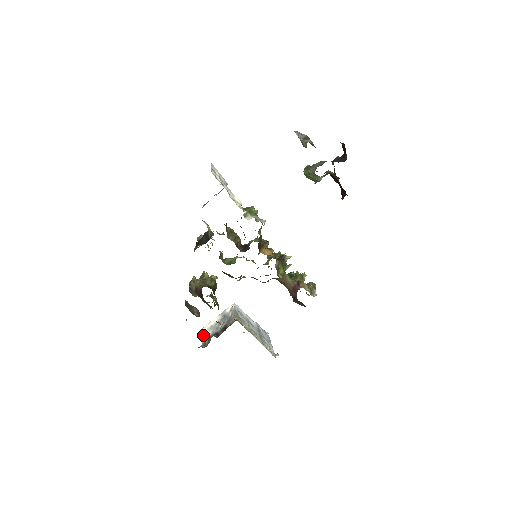
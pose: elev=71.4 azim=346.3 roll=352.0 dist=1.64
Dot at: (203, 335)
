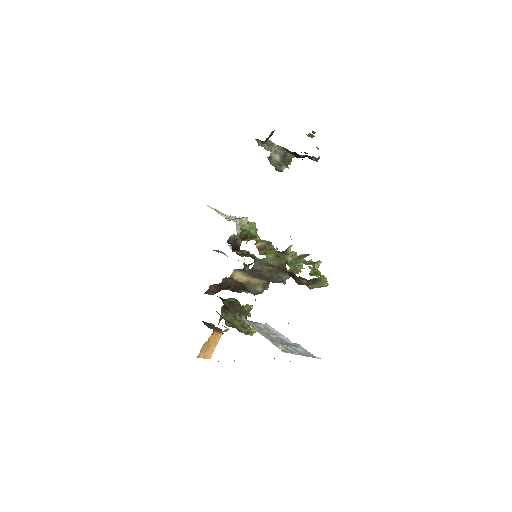
Dot at: occluded
